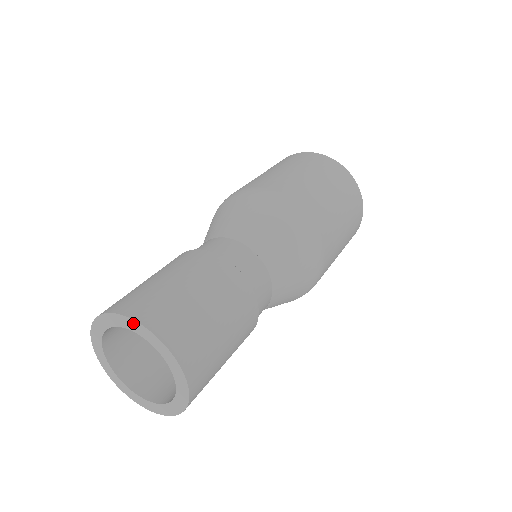
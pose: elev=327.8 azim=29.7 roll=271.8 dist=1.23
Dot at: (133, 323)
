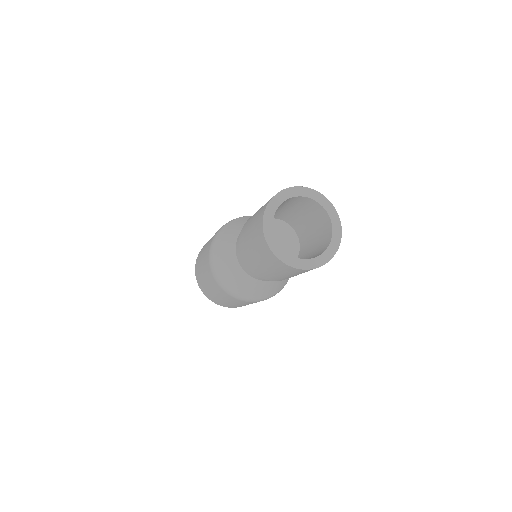
Dot at: (305, 190)
